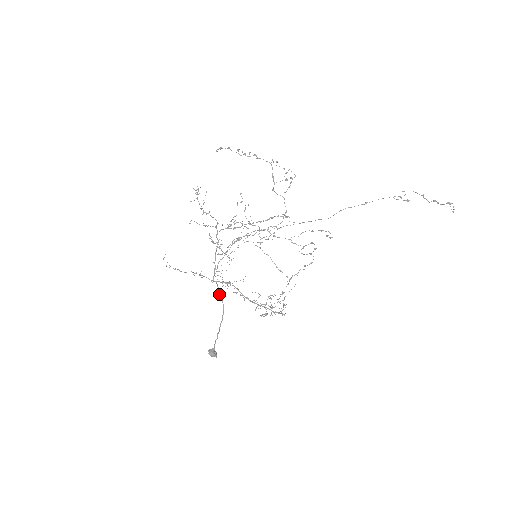
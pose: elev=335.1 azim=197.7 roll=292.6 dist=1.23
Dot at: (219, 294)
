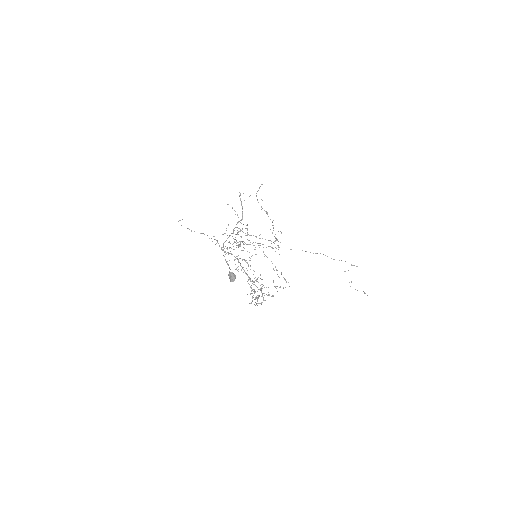
Dot at: occluded
